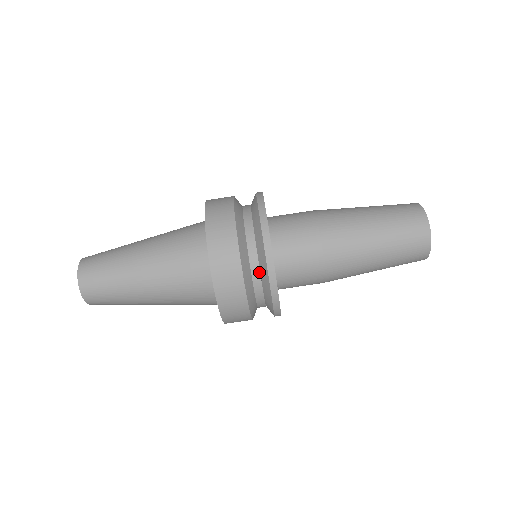
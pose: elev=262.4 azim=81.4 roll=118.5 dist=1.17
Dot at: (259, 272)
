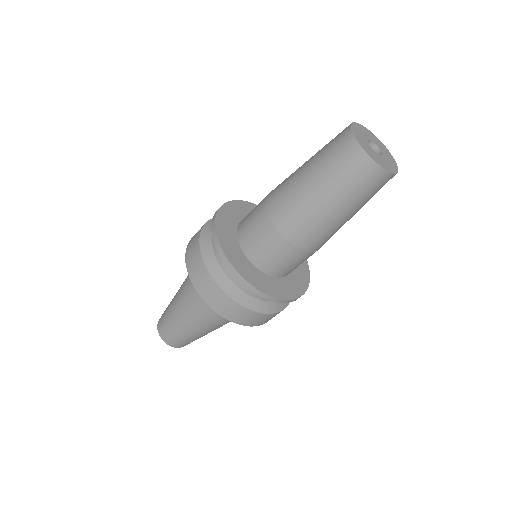
Dot at: occluded
